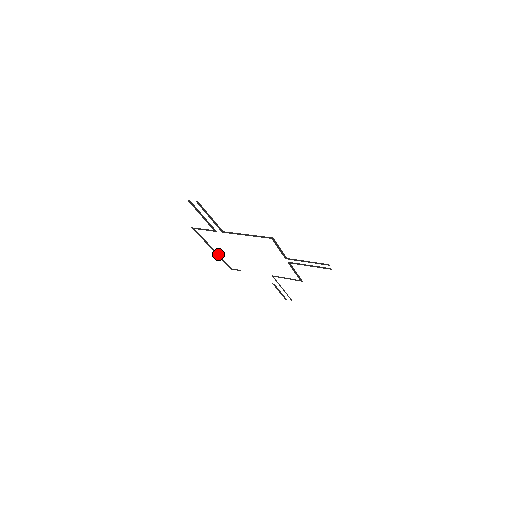
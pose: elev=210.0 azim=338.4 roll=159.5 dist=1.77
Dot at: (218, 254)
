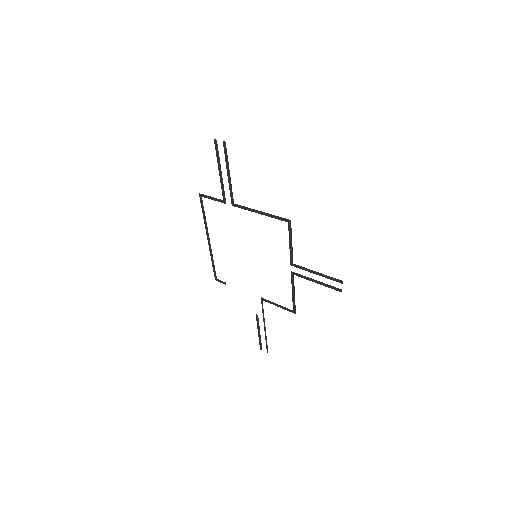
Dot at: occluded
